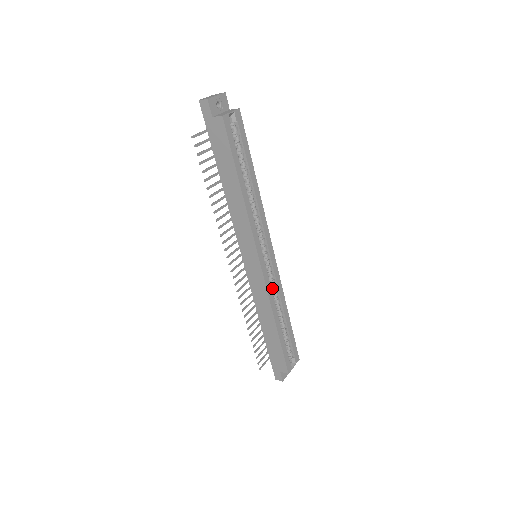
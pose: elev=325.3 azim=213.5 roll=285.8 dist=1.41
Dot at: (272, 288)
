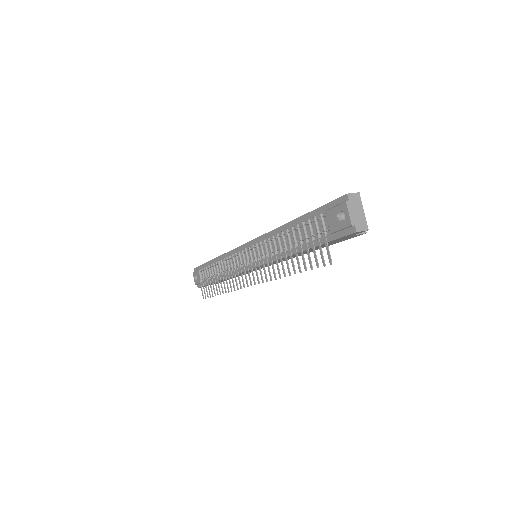
Dot at: occluded
